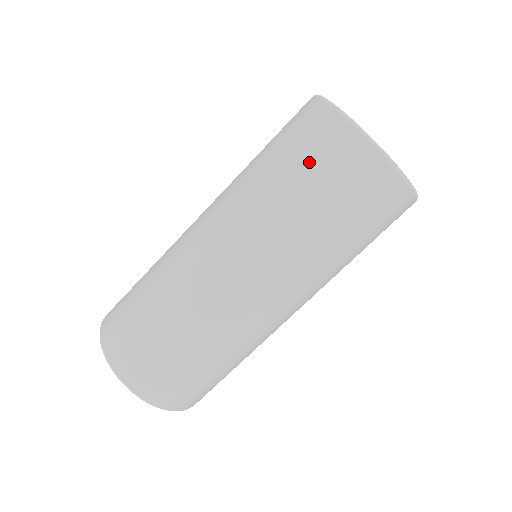
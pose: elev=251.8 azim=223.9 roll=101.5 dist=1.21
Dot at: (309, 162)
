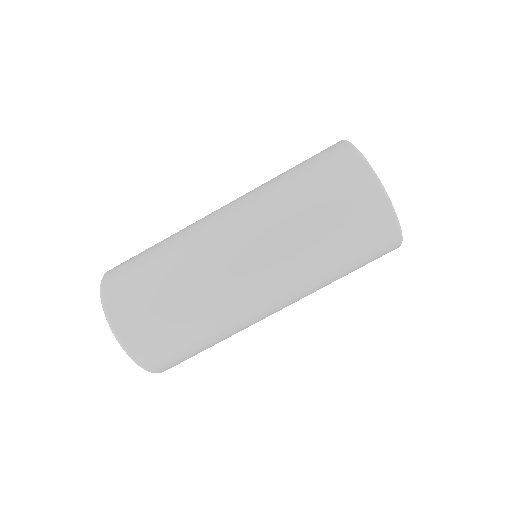
Dot at: (351, 228)
